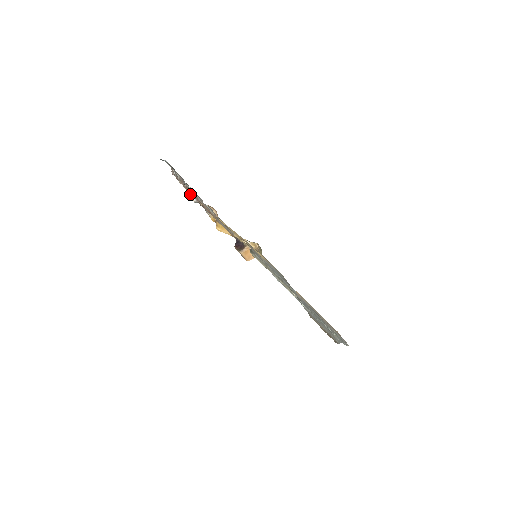
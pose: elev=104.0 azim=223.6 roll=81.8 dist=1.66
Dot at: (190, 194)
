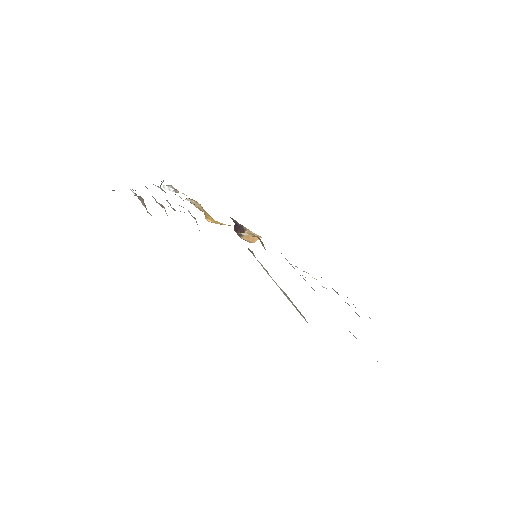
Dot at: (166, 187)
